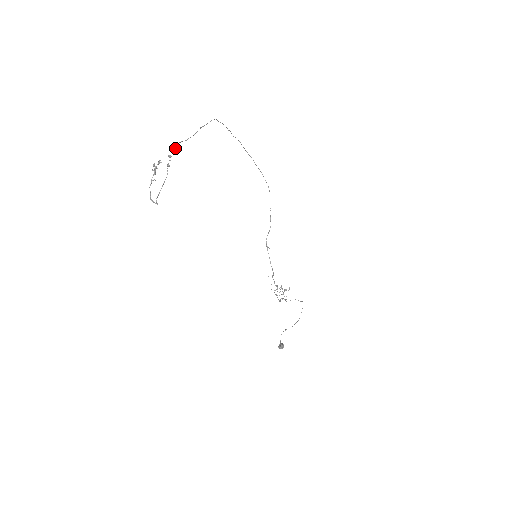
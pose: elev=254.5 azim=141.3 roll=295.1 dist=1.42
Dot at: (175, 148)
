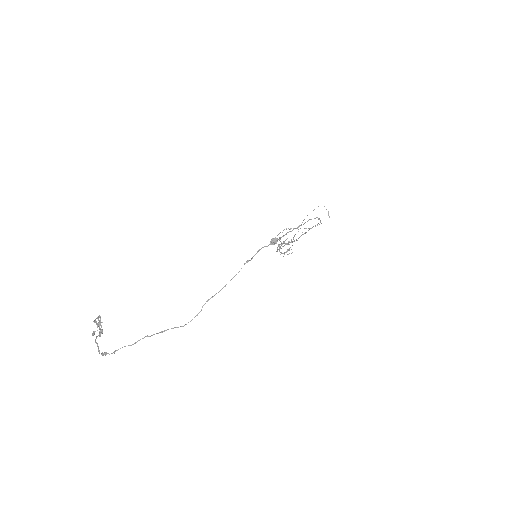
Dot at: (112, 353)
